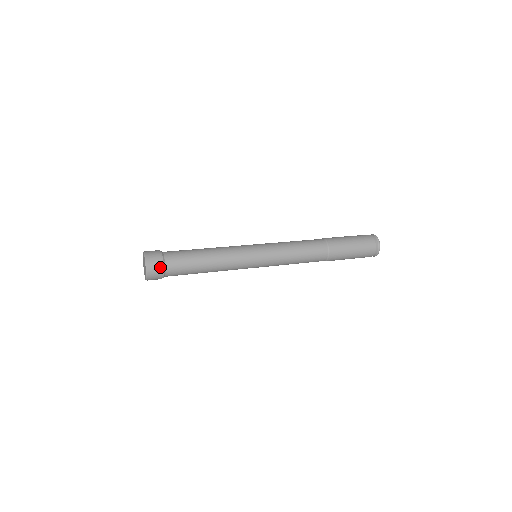
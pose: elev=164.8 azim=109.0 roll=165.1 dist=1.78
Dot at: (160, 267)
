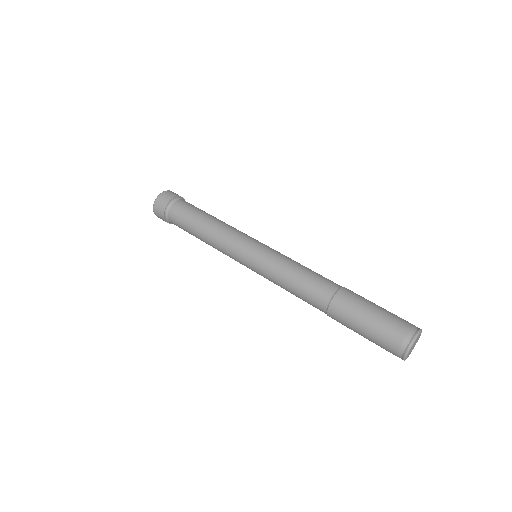
Dot at: (165, 204)
